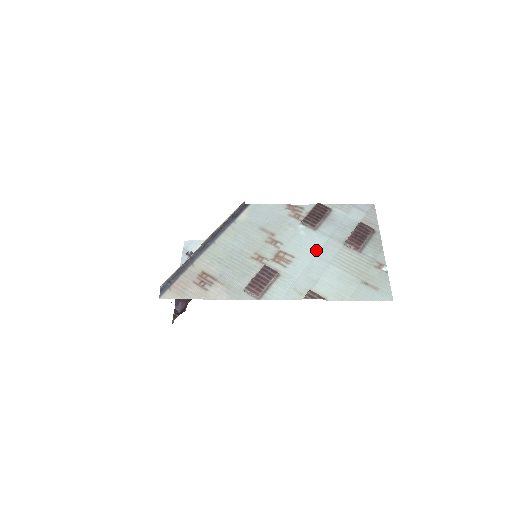
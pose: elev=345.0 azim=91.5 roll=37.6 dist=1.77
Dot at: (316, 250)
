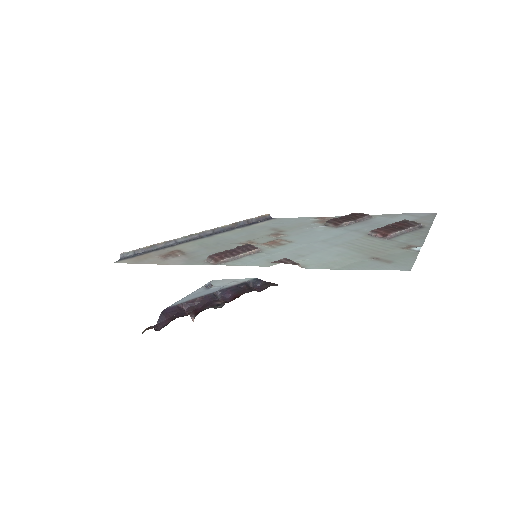
Dot at: (325, 238)
